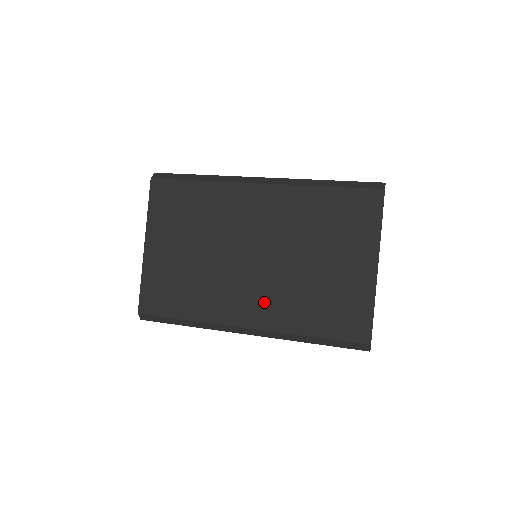
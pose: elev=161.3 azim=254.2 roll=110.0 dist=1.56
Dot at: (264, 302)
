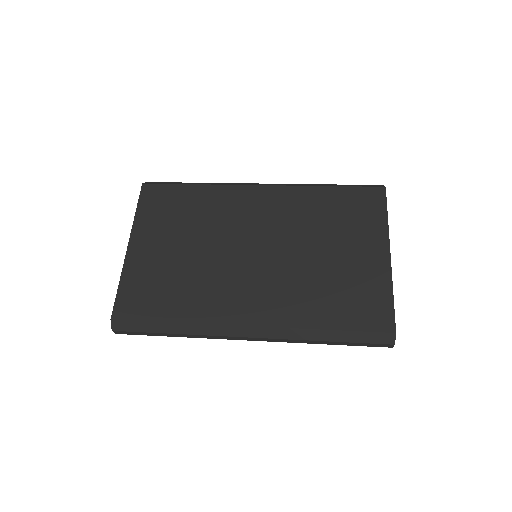
Dot at: (269, 296)
